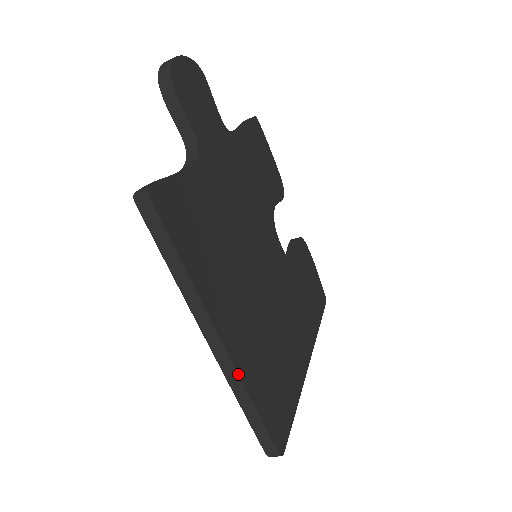
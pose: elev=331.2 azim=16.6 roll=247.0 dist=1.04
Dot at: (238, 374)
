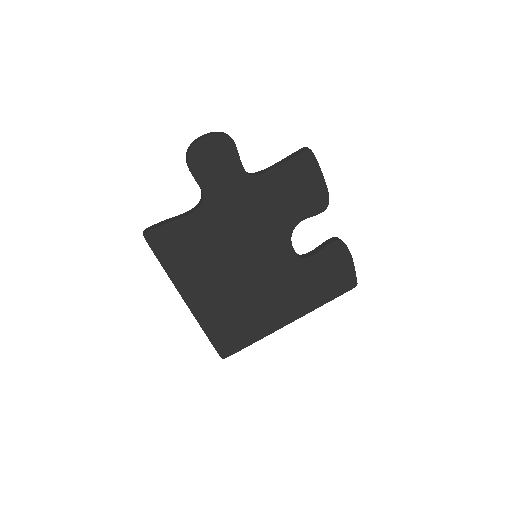
Dot at: (195, 318)
